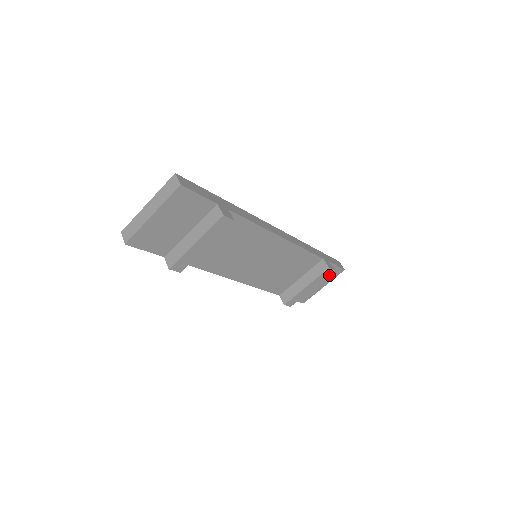
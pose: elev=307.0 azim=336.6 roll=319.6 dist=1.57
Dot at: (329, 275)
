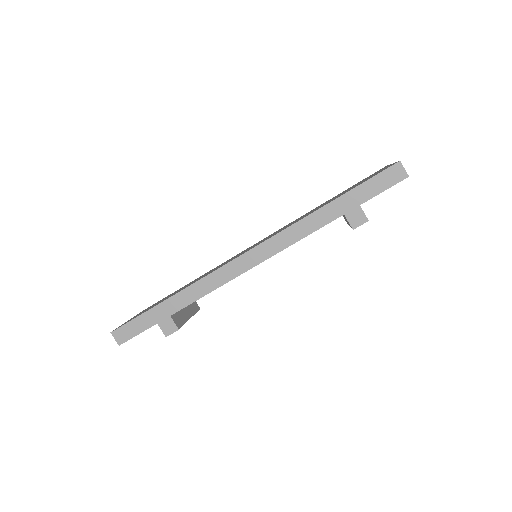
Dot at: occluded
